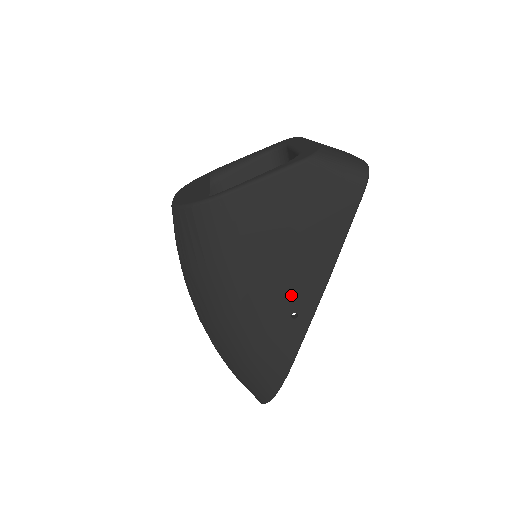
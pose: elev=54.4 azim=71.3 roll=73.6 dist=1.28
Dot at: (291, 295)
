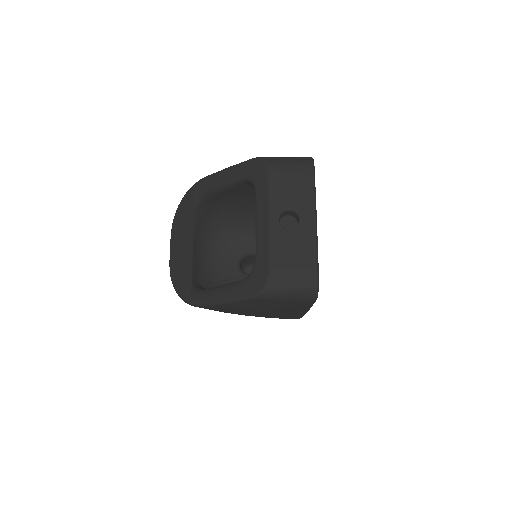
Dot at: occluded
